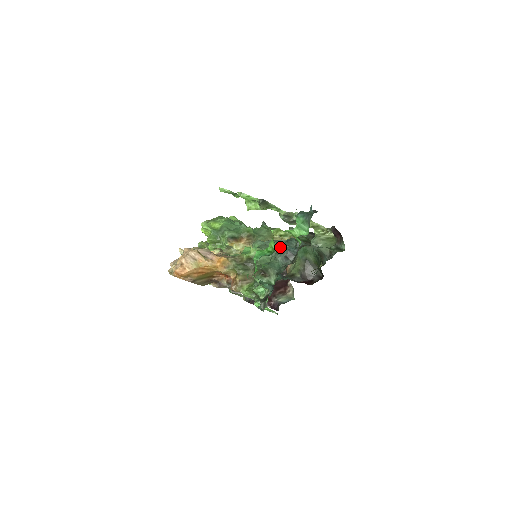
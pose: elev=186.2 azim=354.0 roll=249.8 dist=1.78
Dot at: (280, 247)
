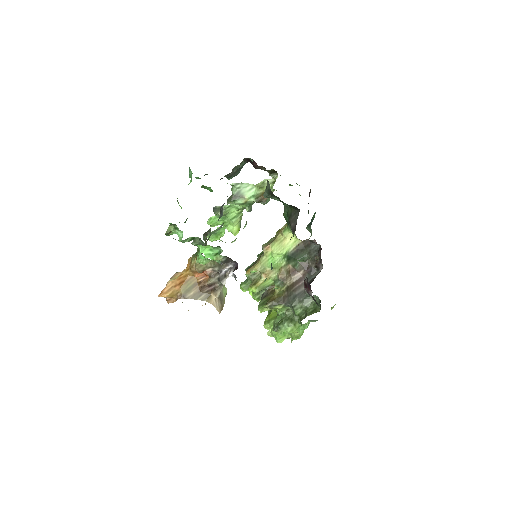
Dot at: occluded
